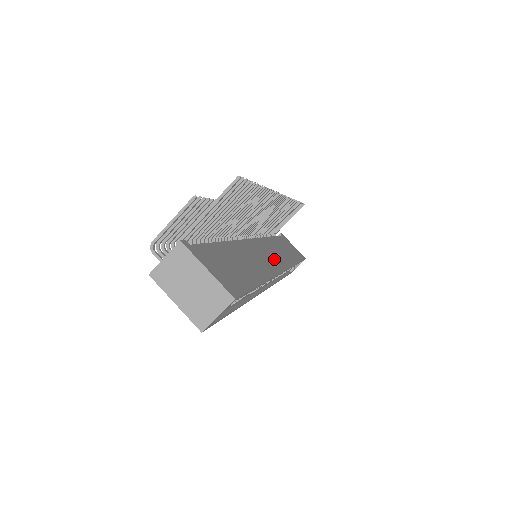
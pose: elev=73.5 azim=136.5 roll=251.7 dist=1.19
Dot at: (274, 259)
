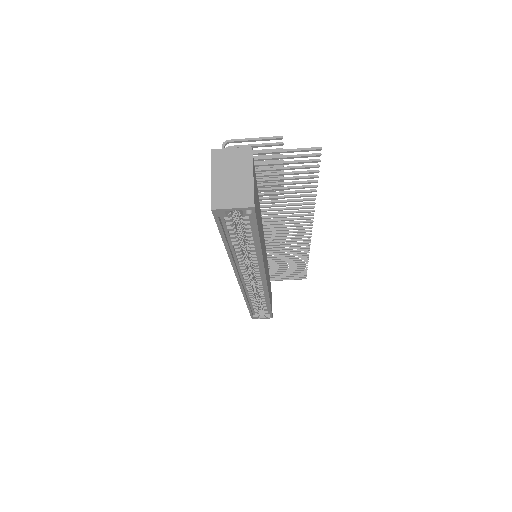
Dot at: (266, 269)
